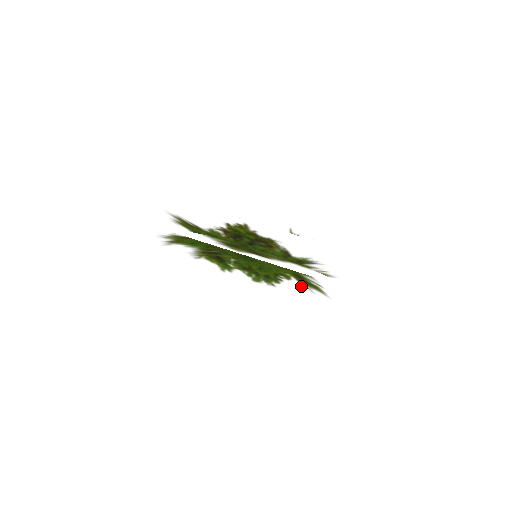
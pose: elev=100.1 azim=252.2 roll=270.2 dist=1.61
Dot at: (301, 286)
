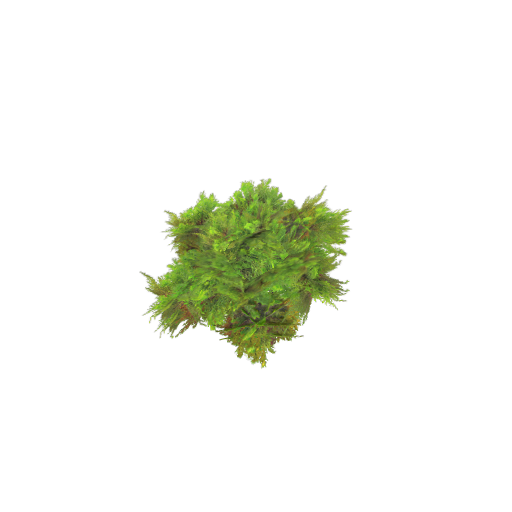
Dot at: occluded
